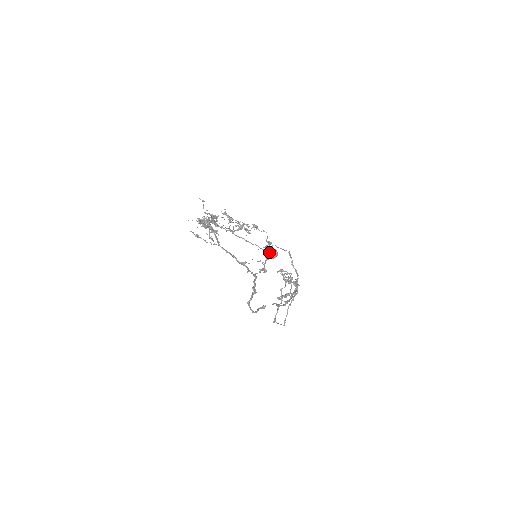
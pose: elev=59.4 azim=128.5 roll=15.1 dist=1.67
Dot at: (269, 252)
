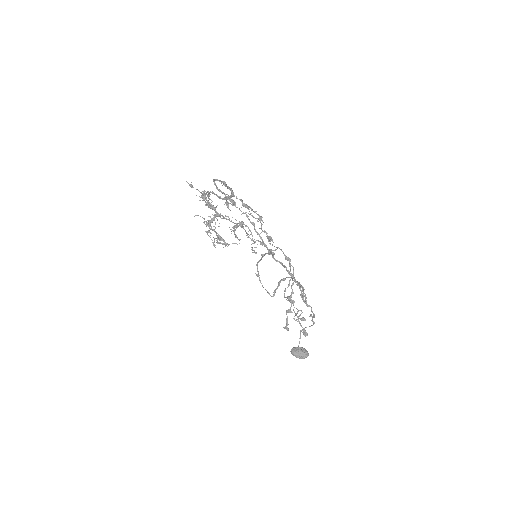
Dot at: occluded
